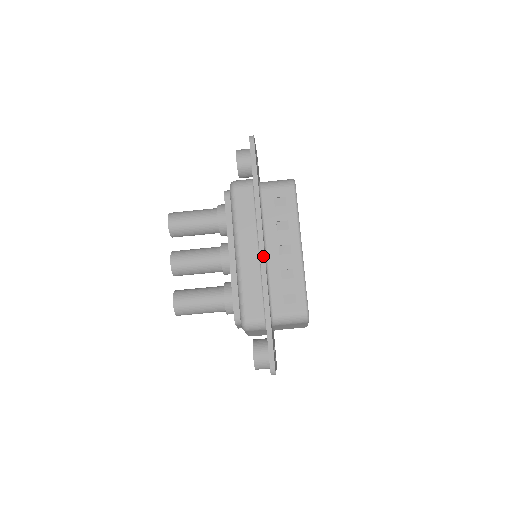
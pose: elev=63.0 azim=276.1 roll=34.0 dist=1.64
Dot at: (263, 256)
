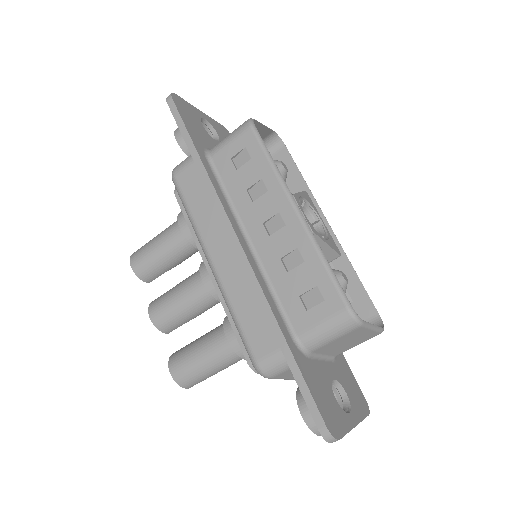
Dot at: (240, 250)
